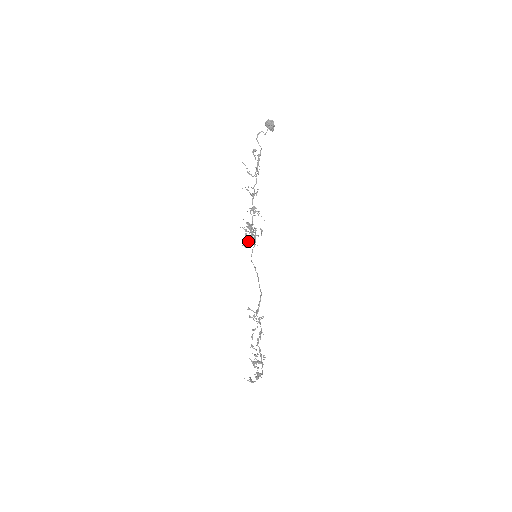
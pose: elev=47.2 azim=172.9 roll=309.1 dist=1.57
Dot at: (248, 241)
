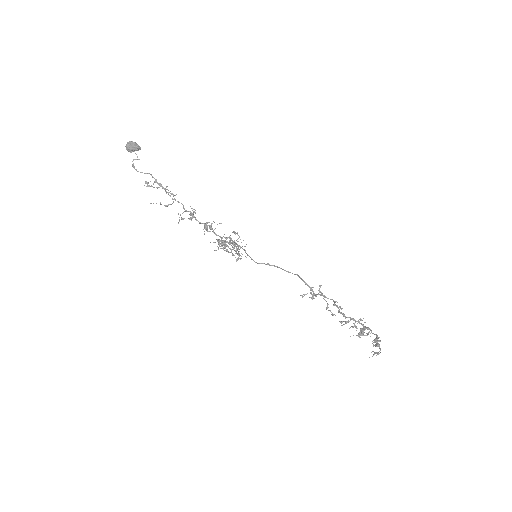
Dot at: occluded
